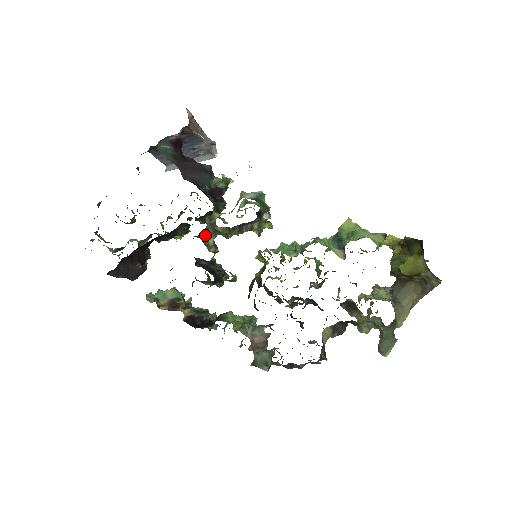
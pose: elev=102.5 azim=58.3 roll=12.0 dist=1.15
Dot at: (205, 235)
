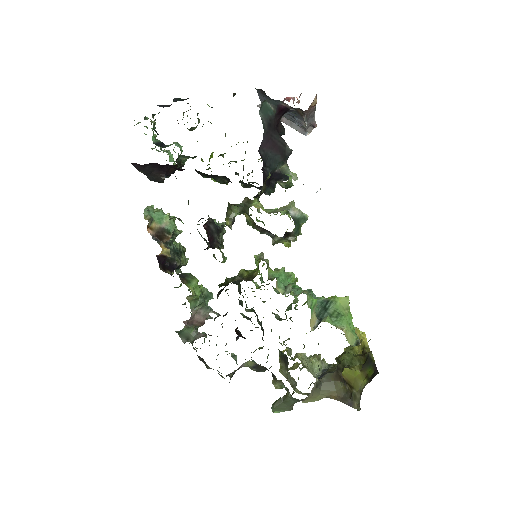
Dot at: (233, 206)
